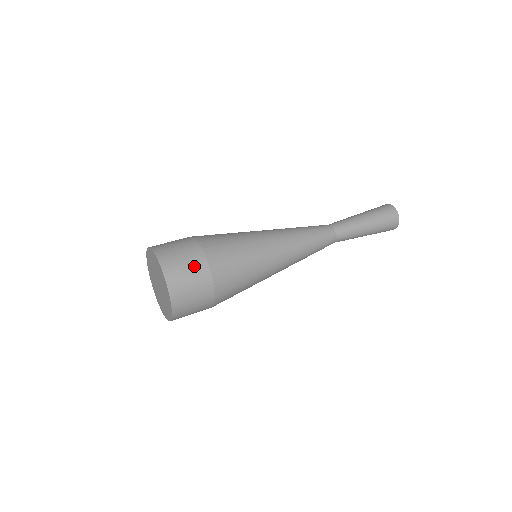
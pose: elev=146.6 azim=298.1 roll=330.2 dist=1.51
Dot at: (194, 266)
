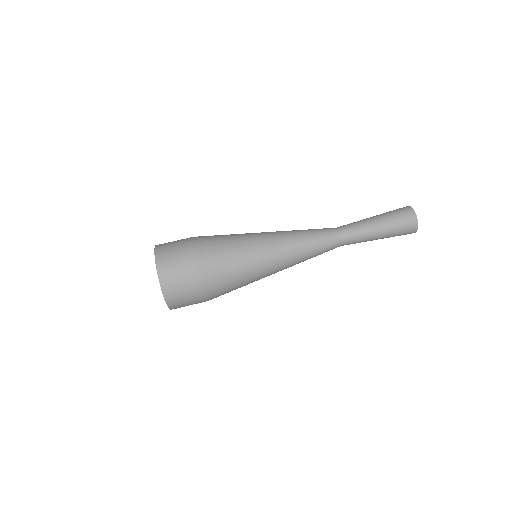
Dot at: (191, 292)
